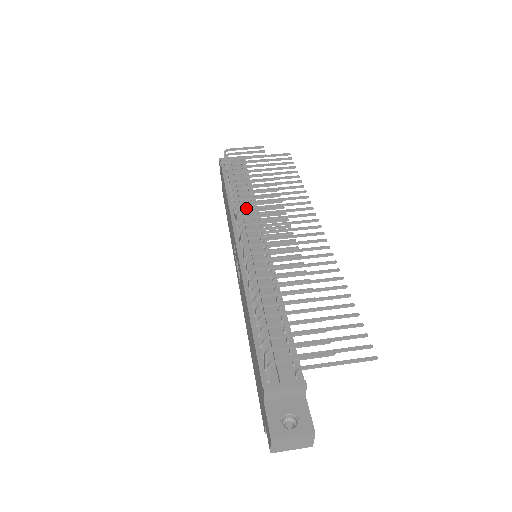
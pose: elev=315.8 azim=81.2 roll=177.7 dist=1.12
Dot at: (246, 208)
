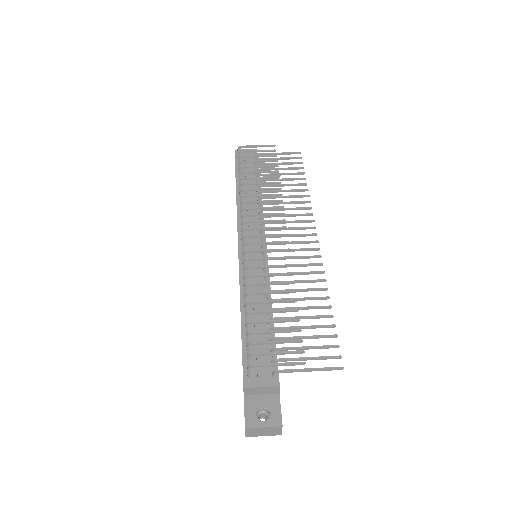
Dot at: occluded
